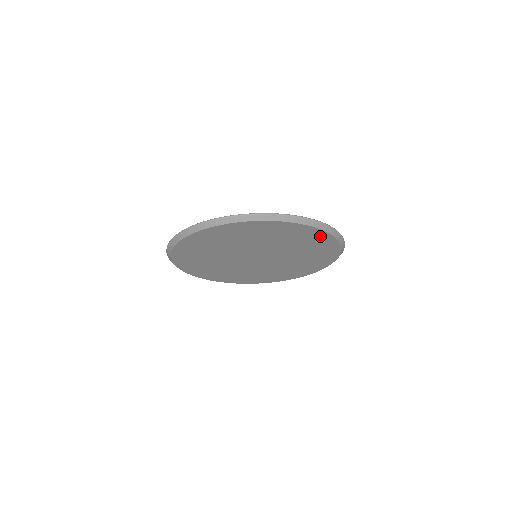
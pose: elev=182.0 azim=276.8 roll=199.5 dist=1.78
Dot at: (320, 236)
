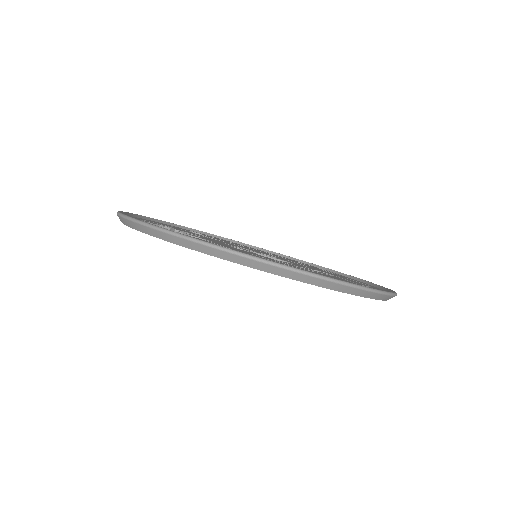
Dot at: occluded
